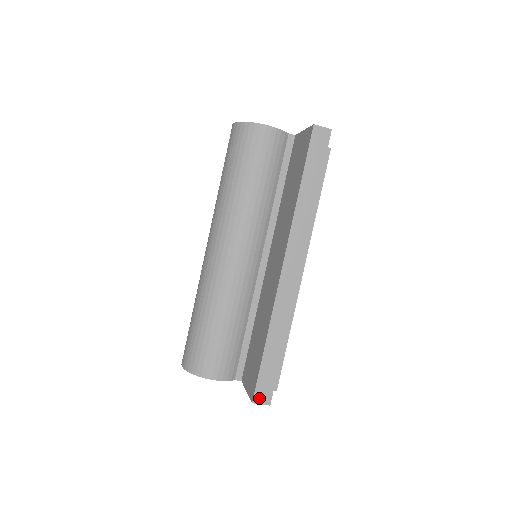
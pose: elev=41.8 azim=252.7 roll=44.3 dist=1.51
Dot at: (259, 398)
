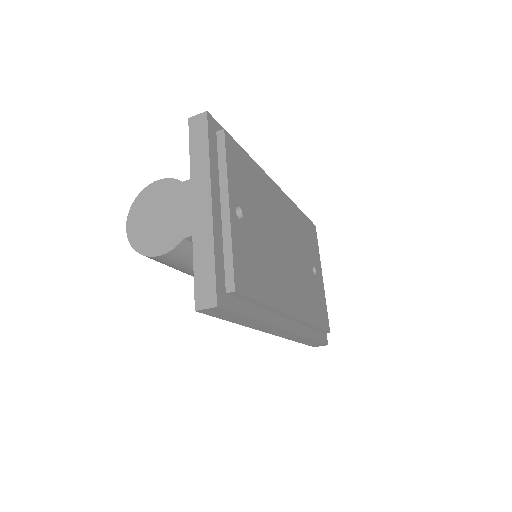
Dot at: (317, 346)
